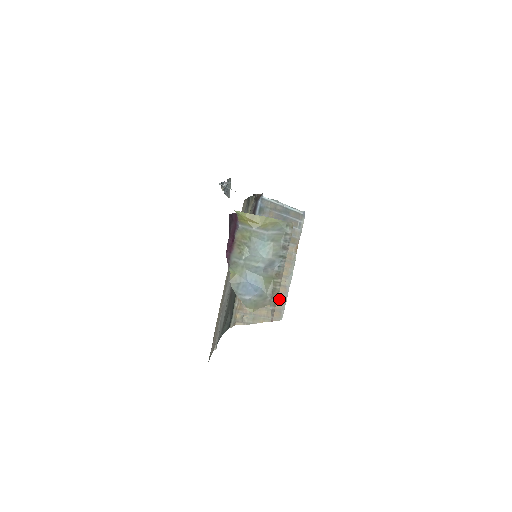
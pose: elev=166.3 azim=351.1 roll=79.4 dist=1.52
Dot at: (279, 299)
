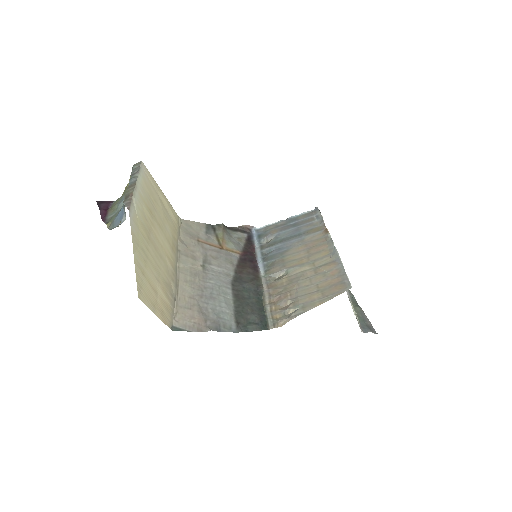
Dot at: (333, 275)
